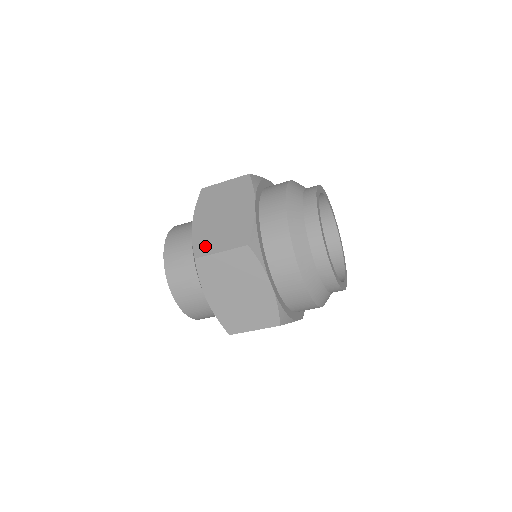
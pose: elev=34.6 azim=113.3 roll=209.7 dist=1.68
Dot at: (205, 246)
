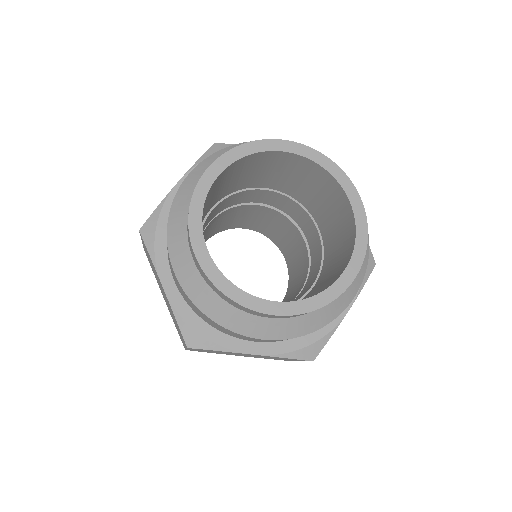
Dot at: occluded
